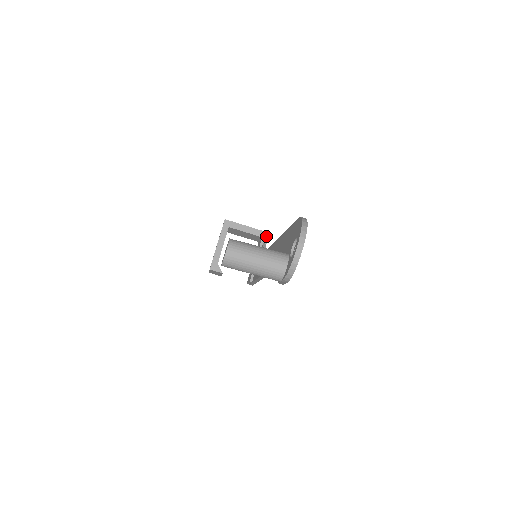
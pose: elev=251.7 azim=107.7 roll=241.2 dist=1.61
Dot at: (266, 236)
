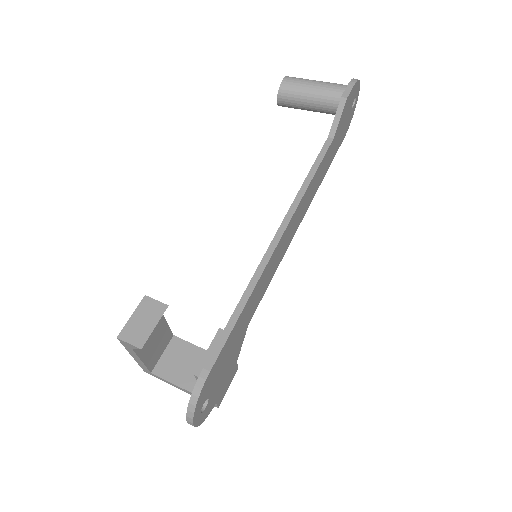
Dot at: occluded
